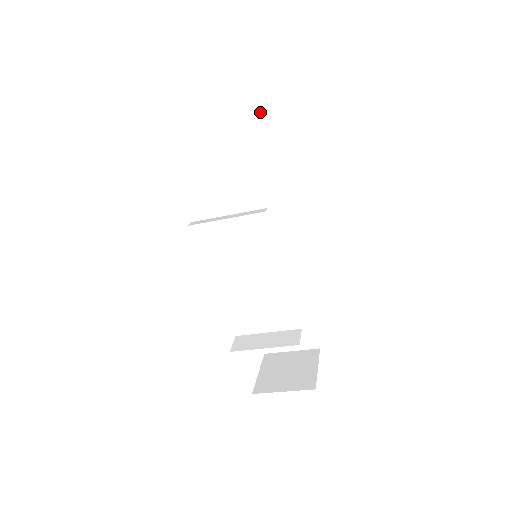
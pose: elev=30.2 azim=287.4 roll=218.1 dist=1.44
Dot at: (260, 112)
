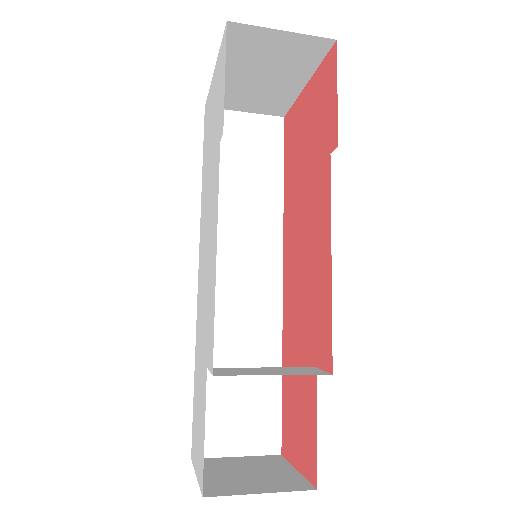
Dot at: (275, 116)
